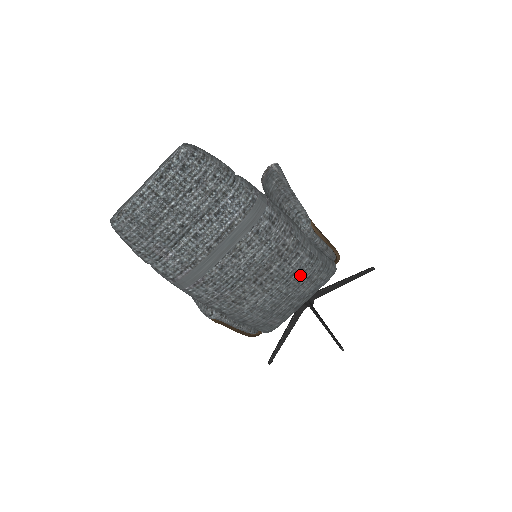
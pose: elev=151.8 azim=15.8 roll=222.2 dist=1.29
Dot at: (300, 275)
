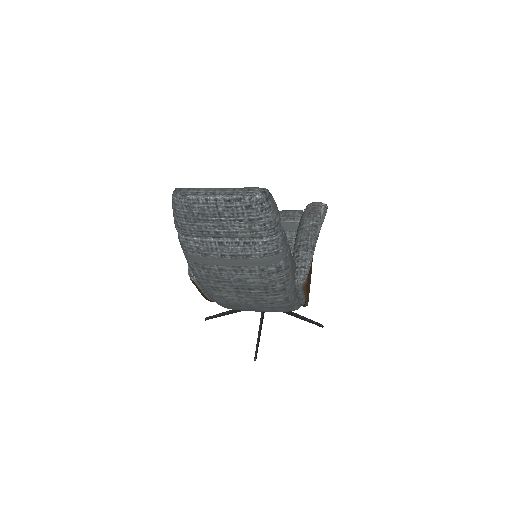
Dot at: (269, 303)
